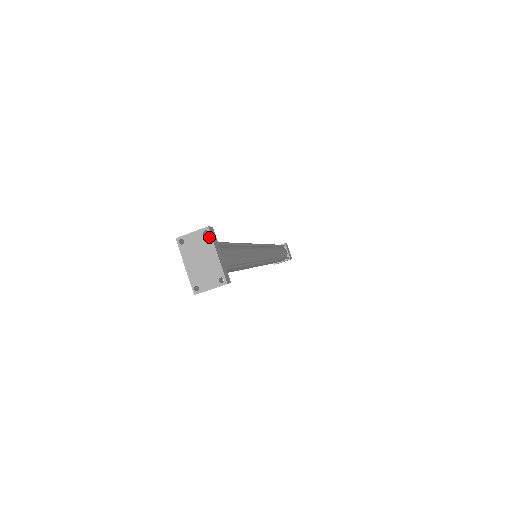
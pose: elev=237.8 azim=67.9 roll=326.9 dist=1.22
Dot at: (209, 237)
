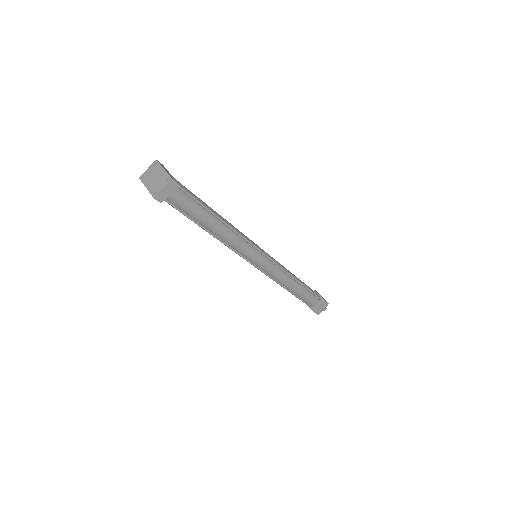
Dot at: (157, 164)
